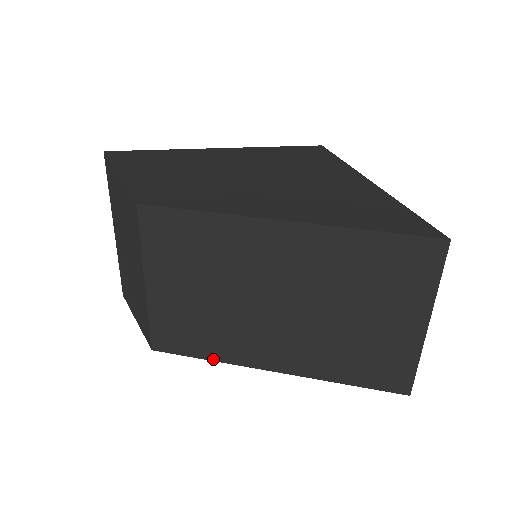
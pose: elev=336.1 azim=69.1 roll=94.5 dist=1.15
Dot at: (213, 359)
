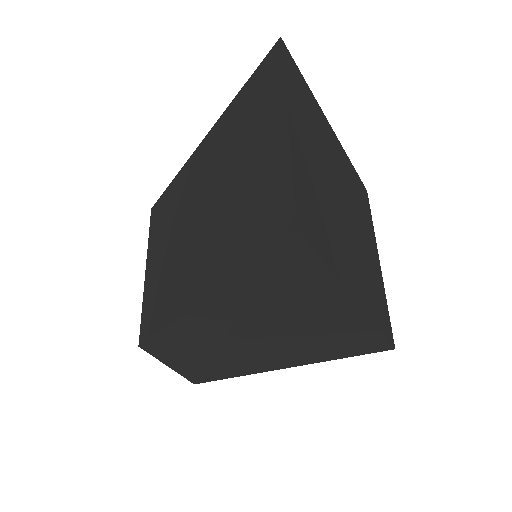
Dot at: (164, 325)
